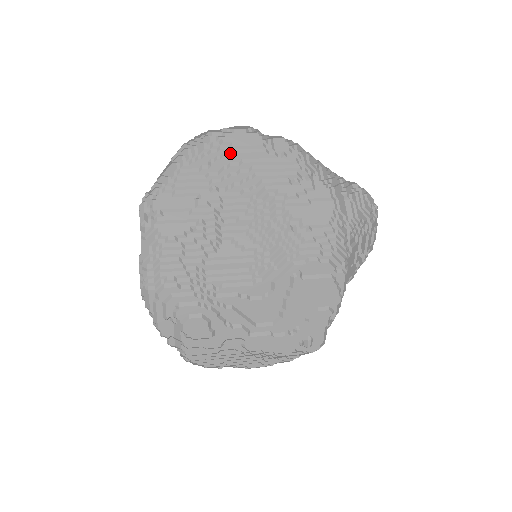
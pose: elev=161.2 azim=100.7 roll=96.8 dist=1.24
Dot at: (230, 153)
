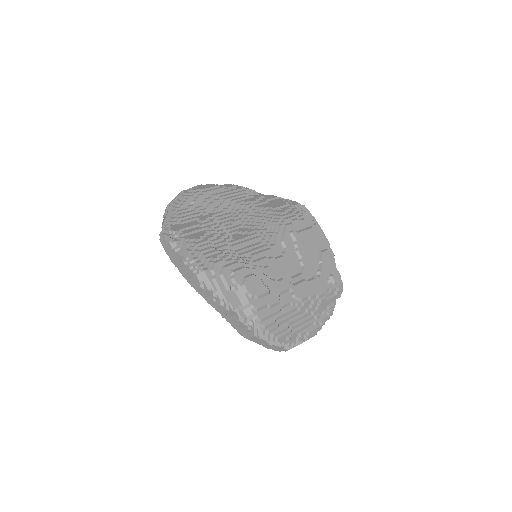
Dot at: (202, 193)
